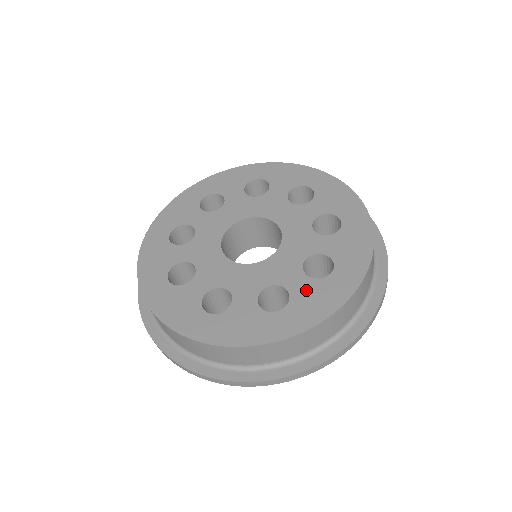
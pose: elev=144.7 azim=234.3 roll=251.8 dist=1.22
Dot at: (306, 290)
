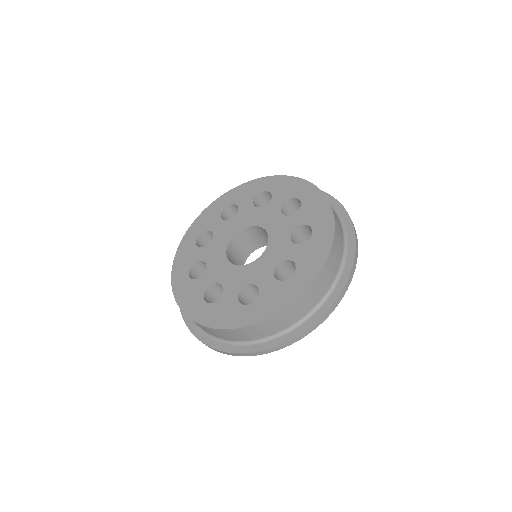
Dot at: (271, 289)
